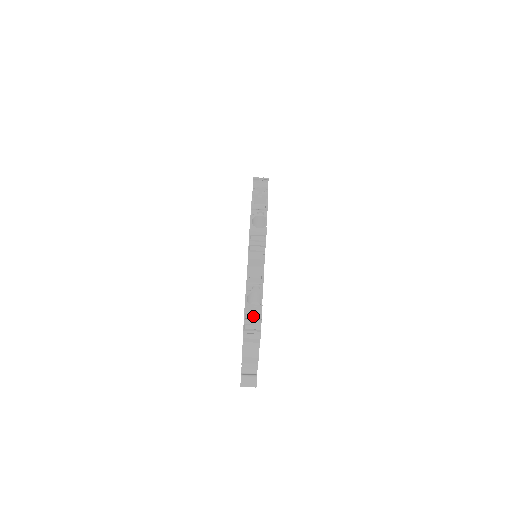
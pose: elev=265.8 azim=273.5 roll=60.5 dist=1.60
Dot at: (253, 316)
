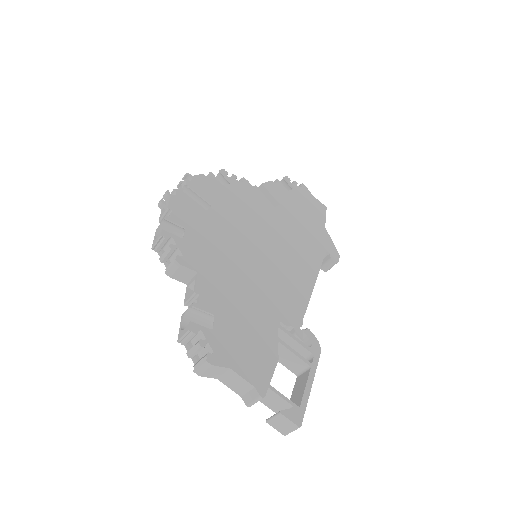
Dot at: occluded
